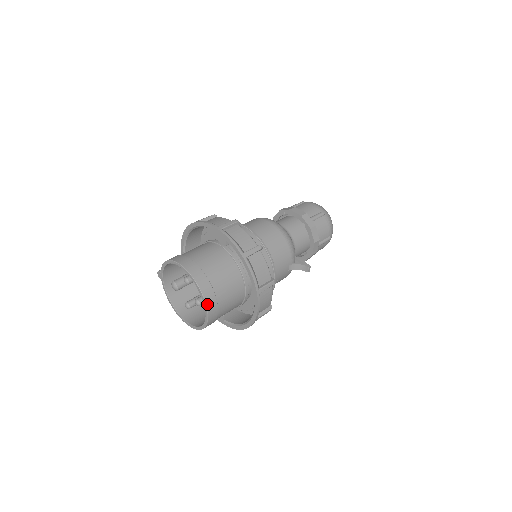
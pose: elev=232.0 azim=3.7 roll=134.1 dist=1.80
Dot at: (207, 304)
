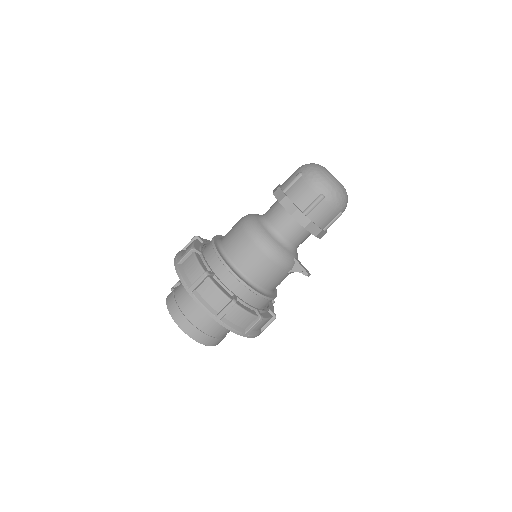
Dot at: (206, 344)
